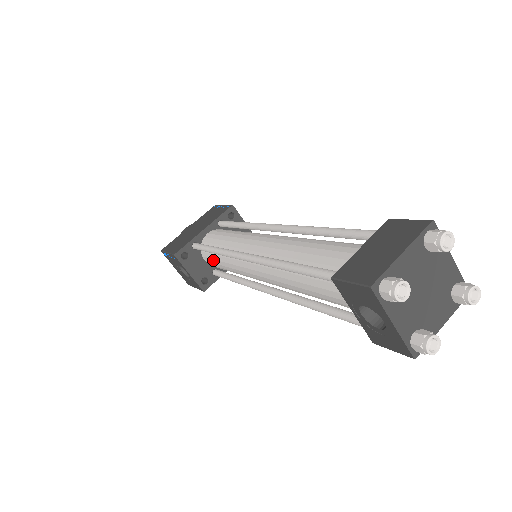
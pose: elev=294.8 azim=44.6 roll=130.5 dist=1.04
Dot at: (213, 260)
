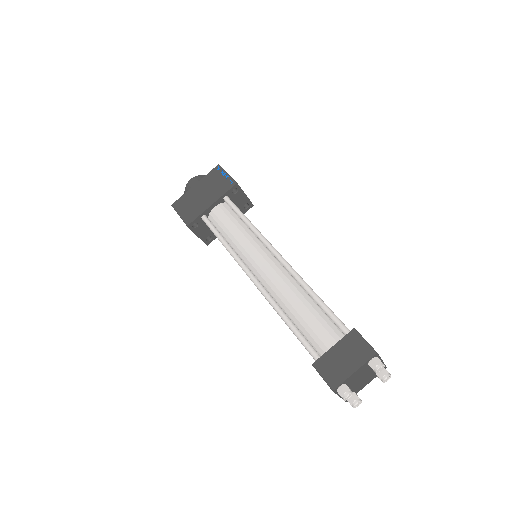
Dot at: occluded
